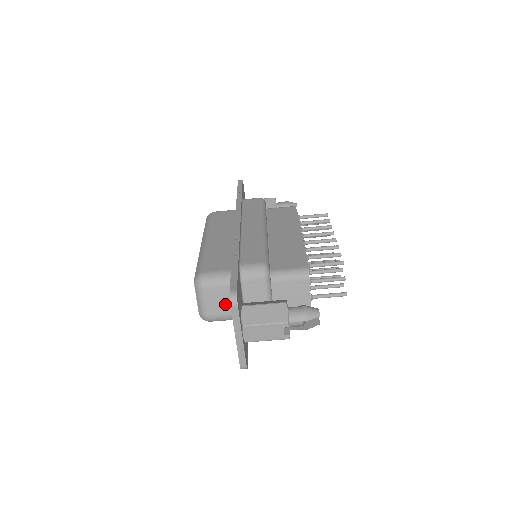
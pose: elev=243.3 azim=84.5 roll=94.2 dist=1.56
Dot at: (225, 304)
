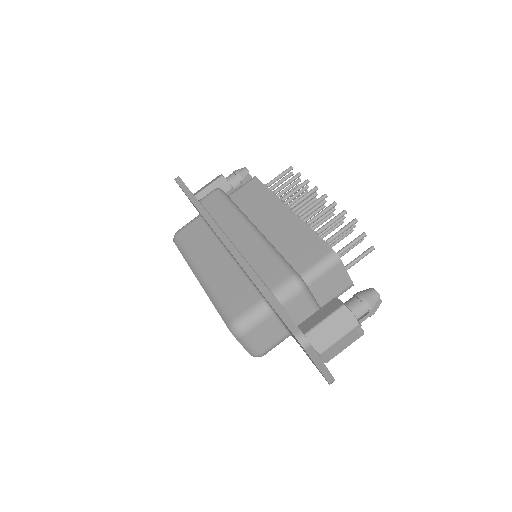
Dot at: (273, 333)
